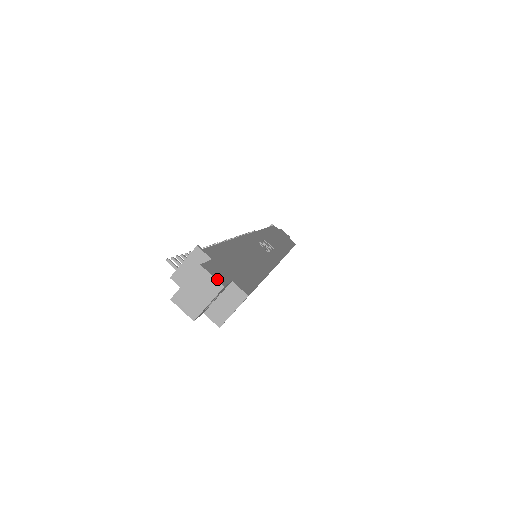
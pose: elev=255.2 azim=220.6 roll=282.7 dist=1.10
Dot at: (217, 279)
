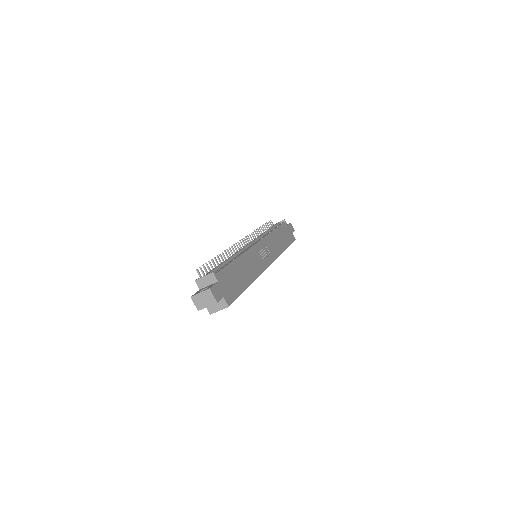
Dot at: (215, 298)
